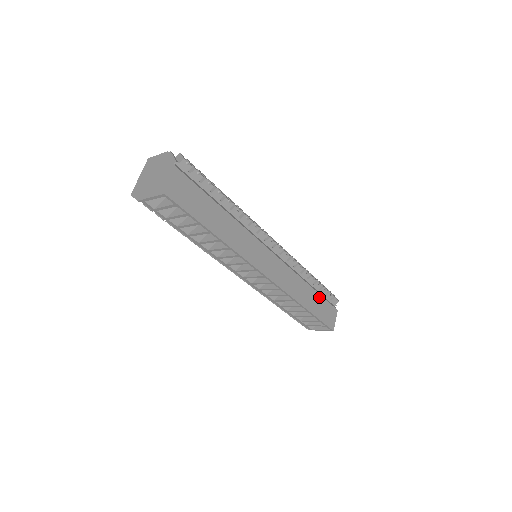
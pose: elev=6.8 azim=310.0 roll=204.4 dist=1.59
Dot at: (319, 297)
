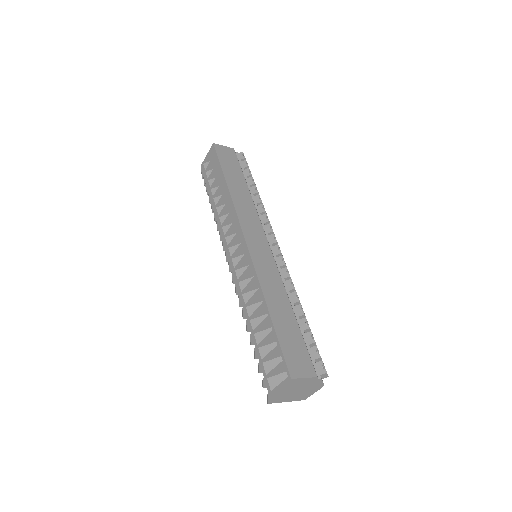
Dot at: (297, 329)
